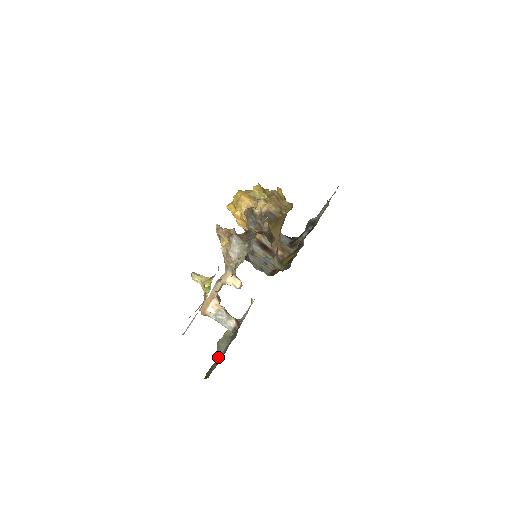
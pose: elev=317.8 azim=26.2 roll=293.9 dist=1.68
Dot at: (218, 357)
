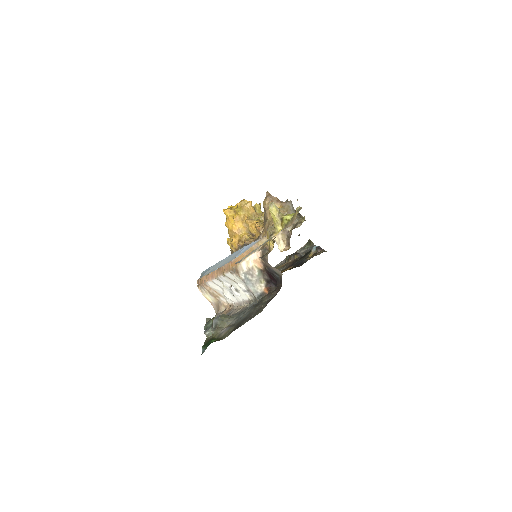
Dot at: (222, 329)
